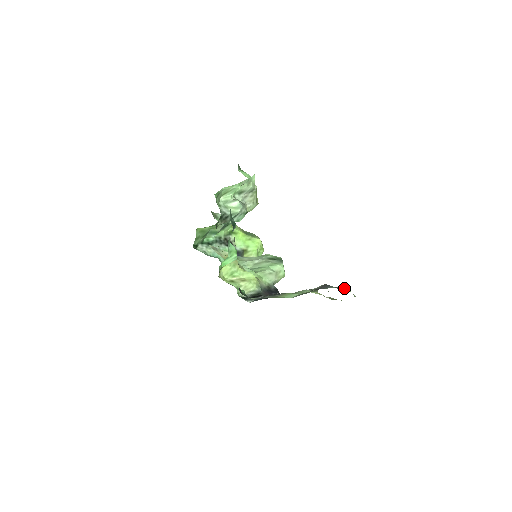
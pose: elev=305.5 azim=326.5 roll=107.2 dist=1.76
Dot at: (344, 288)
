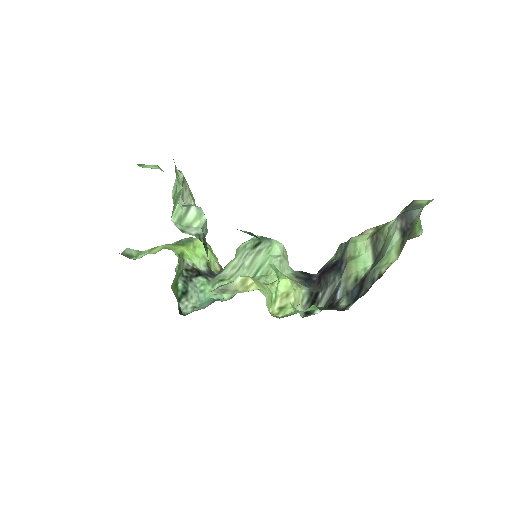
Dot at: (413, 203)
